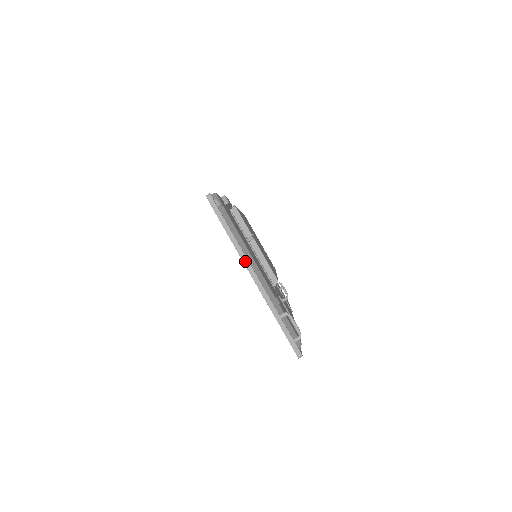
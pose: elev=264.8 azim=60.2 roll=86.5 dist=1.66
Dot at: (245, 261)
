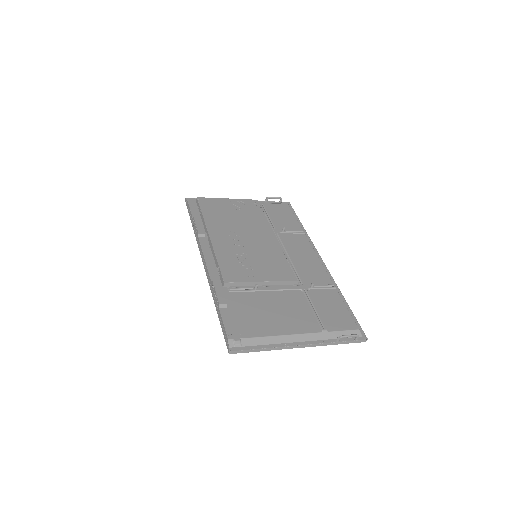
Dot at: (289, 348)
